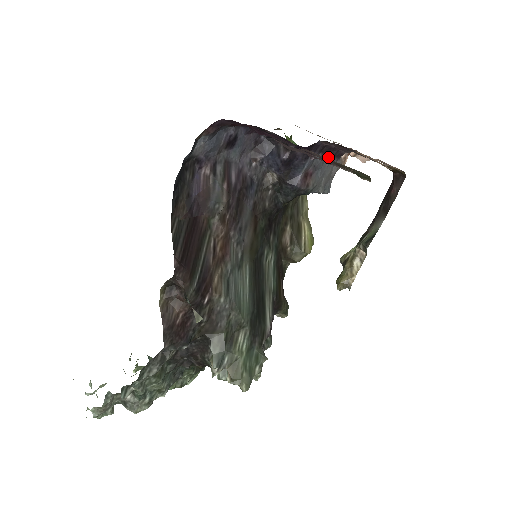
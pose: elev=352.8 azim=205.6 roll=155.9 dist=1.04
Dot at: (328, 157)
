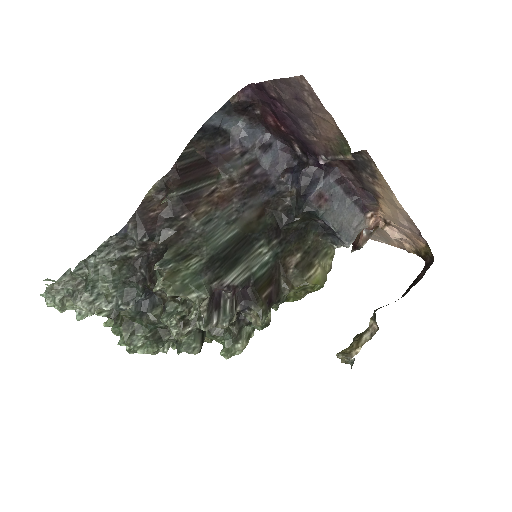
Dot at: (349, 199)
